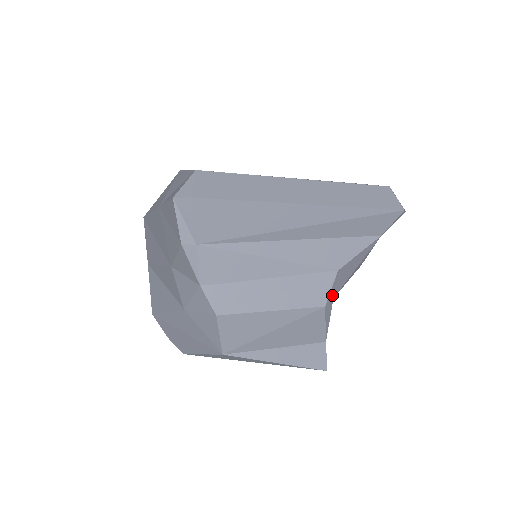
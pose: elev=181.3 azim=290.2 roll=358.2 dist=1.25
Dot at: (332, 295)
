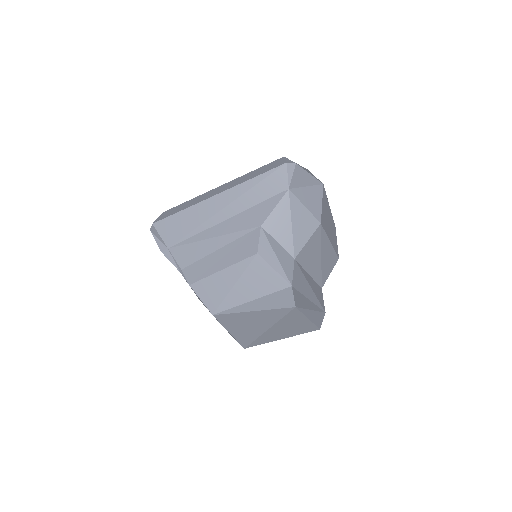
Dot at: (267, 245)
